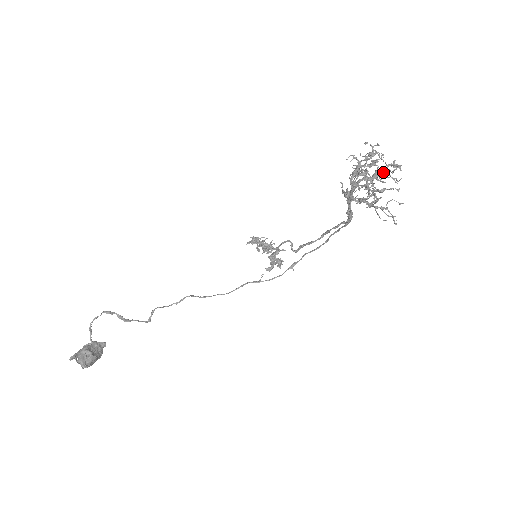
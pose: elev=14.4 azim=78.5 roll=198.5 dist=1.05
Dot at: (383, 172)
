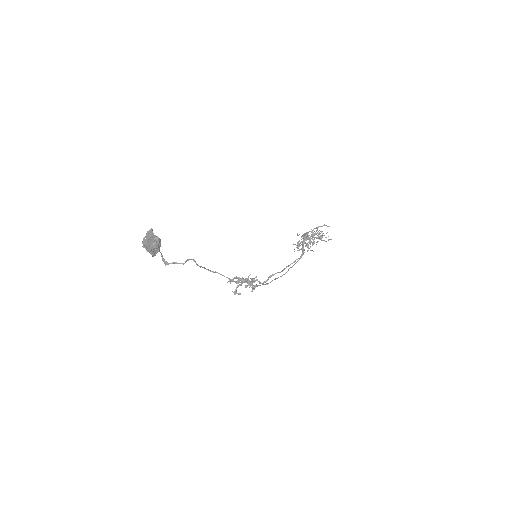
Dot at: occluded
